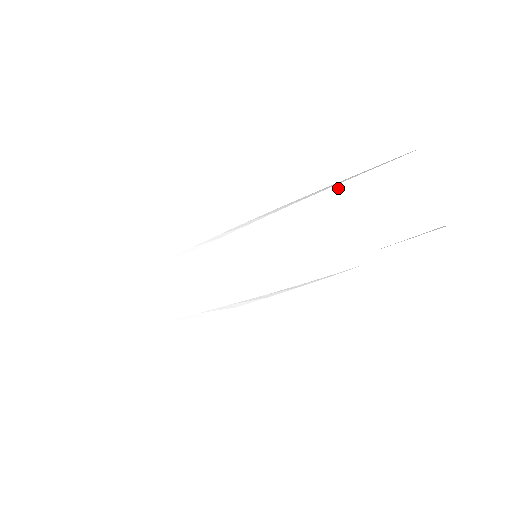
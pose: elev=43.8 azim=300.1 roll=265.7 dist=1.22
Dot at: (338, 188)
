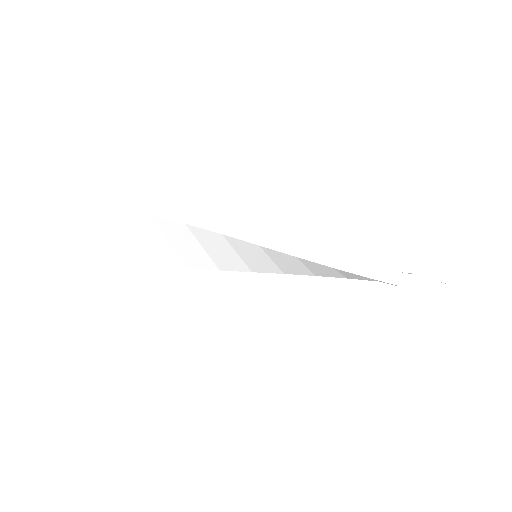
Dot at: occluded
